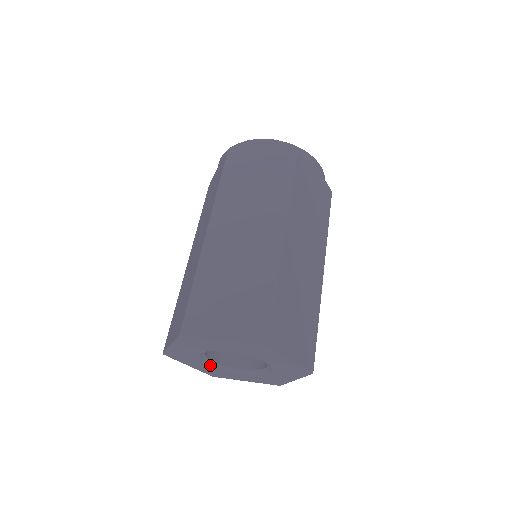
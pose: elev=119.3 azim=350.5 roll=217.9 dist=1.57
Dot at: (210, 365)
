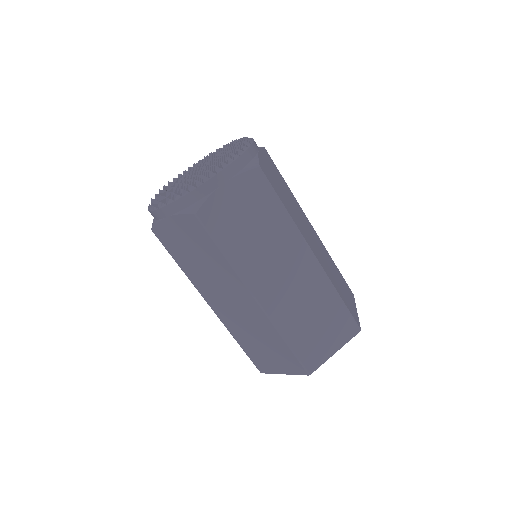
Dot at: occluded
